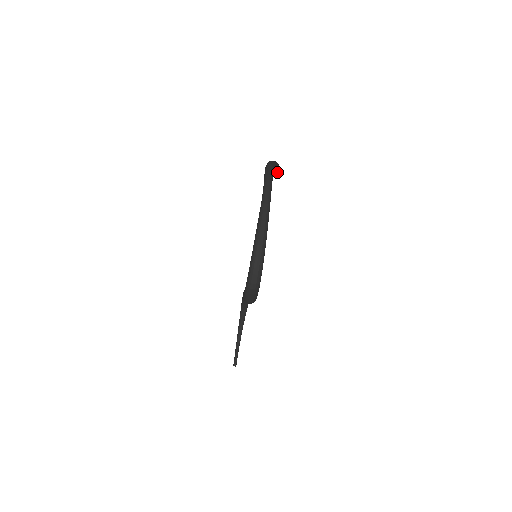
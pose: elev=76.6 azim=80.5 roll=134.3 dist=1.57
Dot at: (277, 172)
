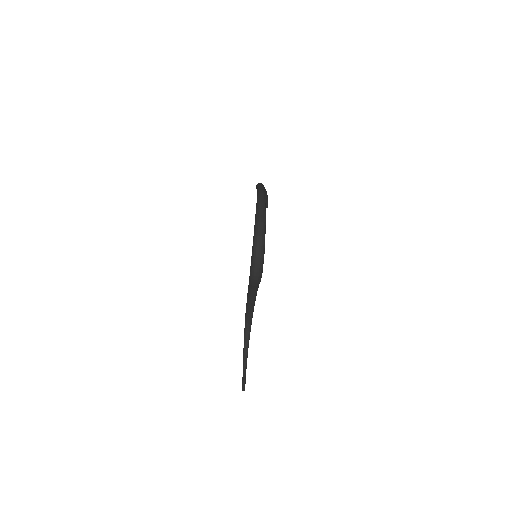
Dot at: (266, 201)
